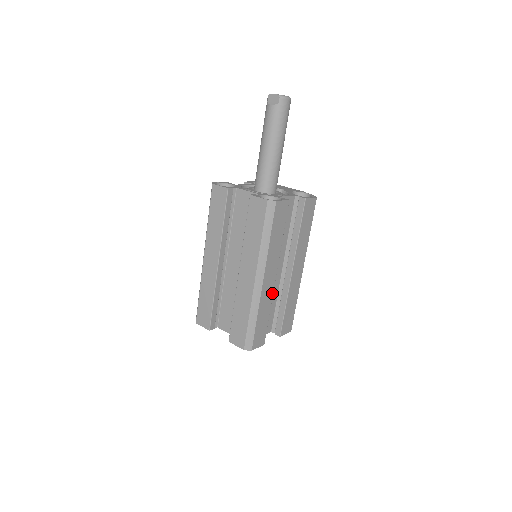
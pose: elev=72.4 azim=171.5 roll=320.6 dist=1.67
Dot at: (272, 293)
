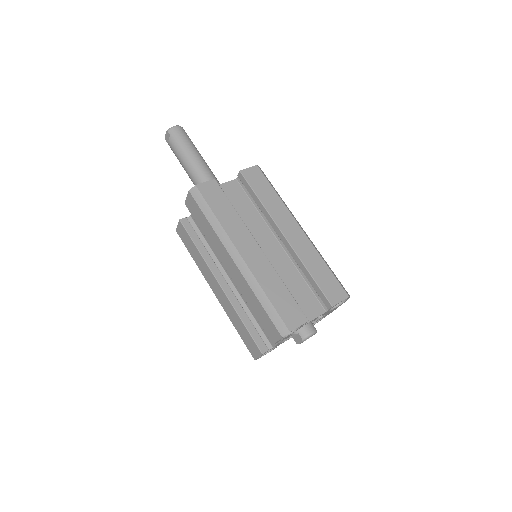
Dot at: (269, 264)
